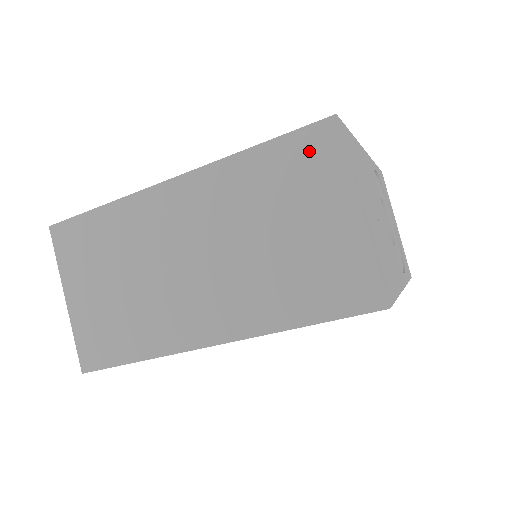
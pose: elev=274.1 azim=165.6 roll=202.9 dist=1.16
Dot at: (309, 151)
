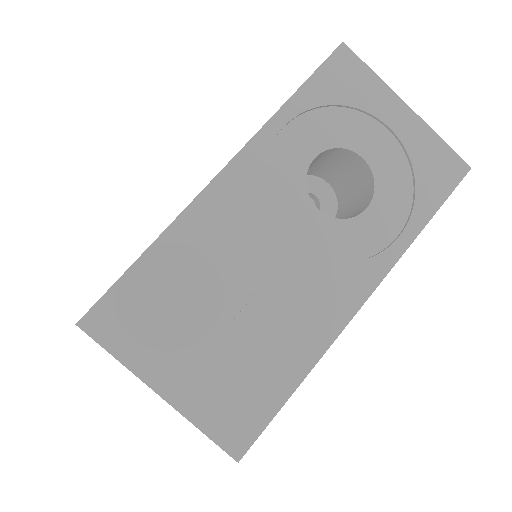
Dot at: occluded
